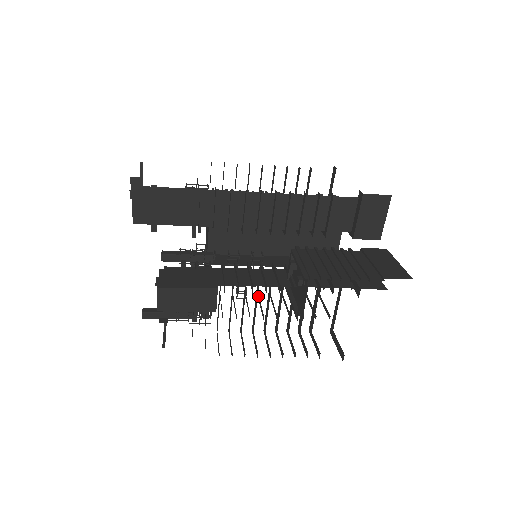
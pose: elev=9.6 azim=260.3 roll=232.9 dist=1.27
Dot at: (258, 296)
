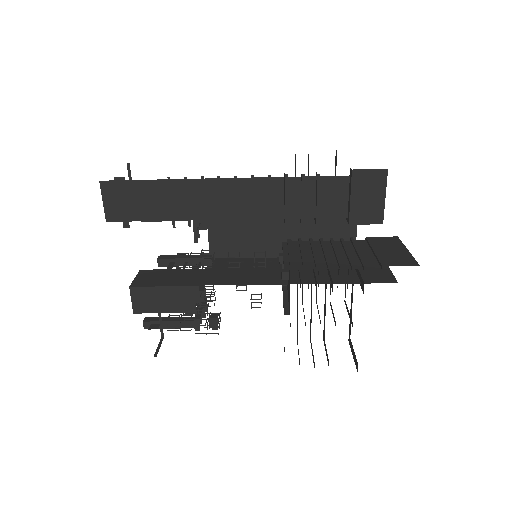
Dot at: occluded
